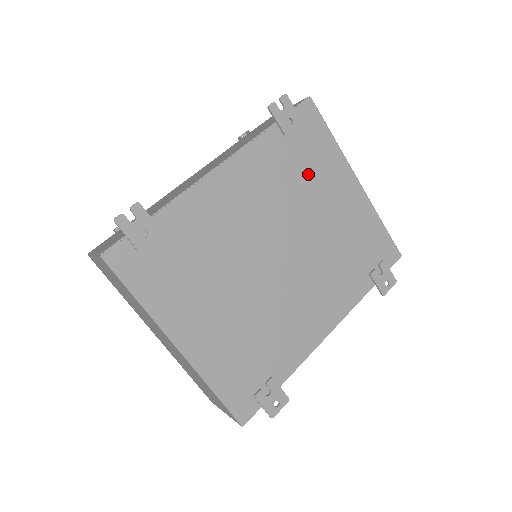
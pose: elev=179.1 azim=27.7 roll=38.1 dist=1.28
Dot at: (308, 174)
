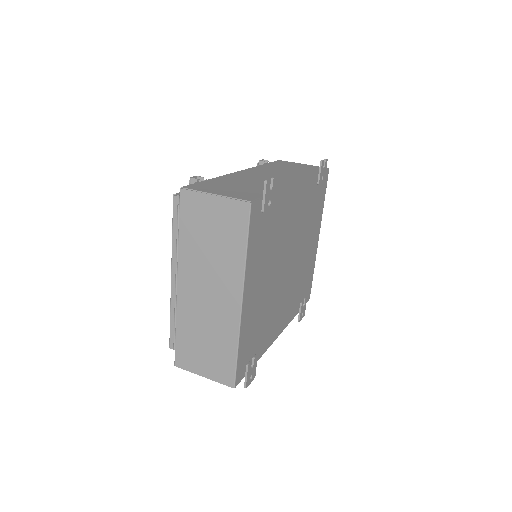
Dot at: (312, 217)
